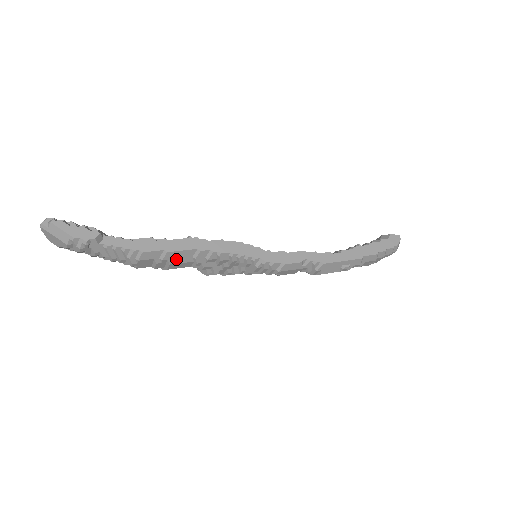
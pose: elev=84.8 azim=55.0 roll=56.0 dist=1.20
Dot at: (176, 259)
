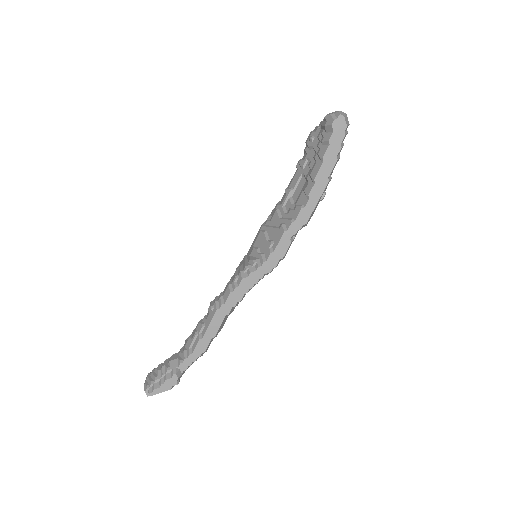
Dot at: (221, 327)
